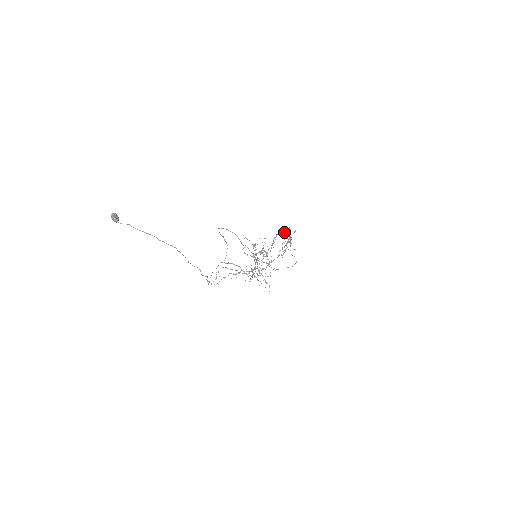
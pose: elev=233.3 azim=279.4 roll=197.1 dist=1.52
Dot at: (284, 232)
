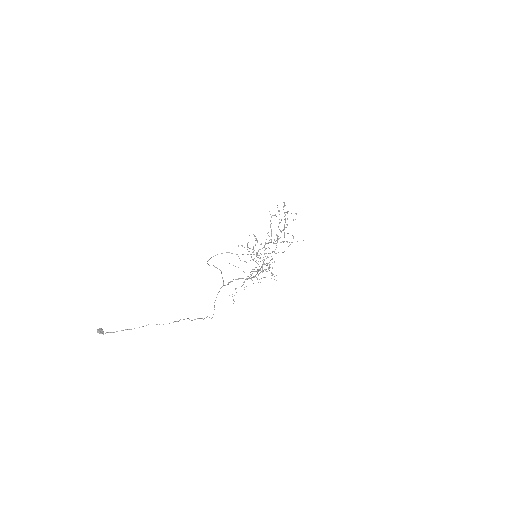
Dot at: (275, 215)
